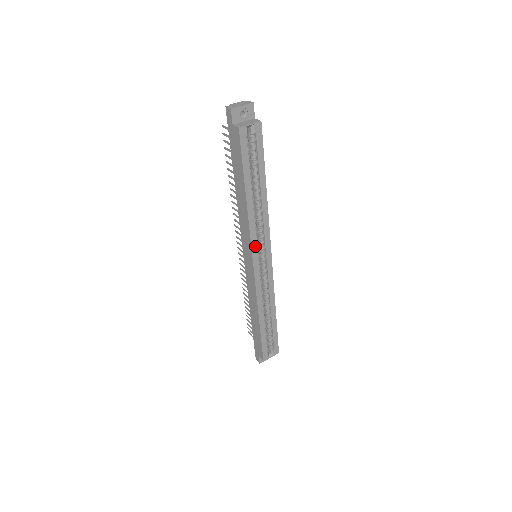
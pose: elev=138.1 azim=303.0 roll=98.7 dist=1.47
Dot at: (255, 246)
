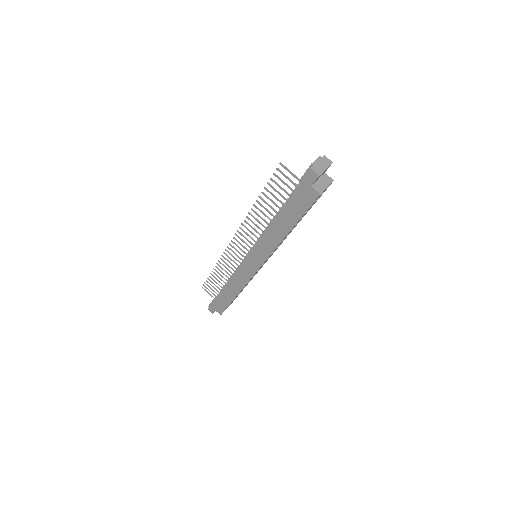
Dot at: occluded
